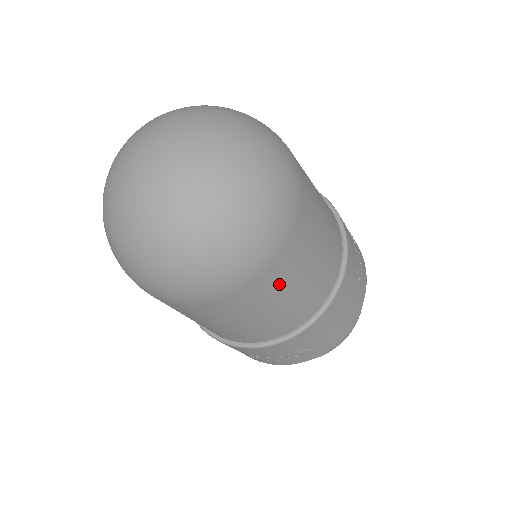
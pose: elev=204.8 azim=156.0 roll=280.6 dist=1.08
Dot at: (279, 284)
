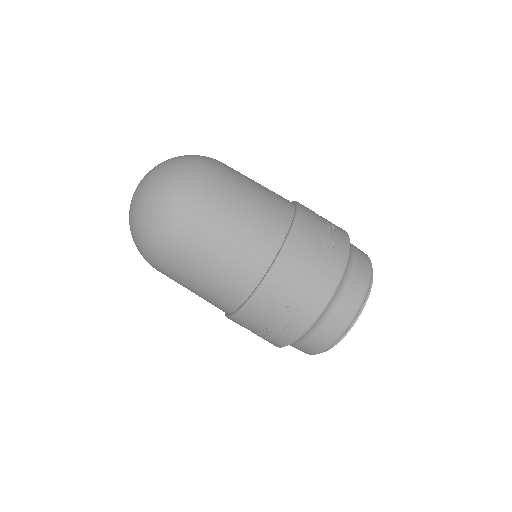
Dot at: (213, 230)
